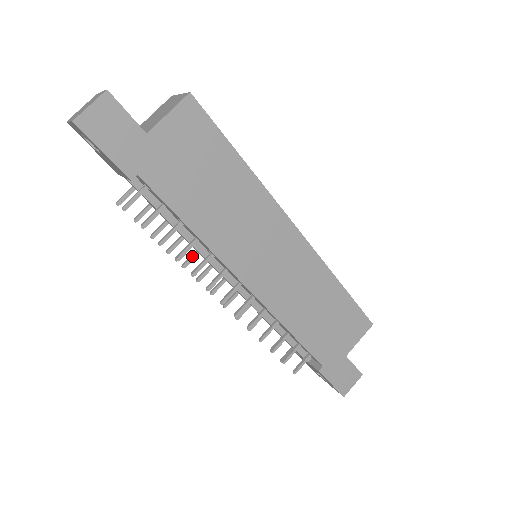
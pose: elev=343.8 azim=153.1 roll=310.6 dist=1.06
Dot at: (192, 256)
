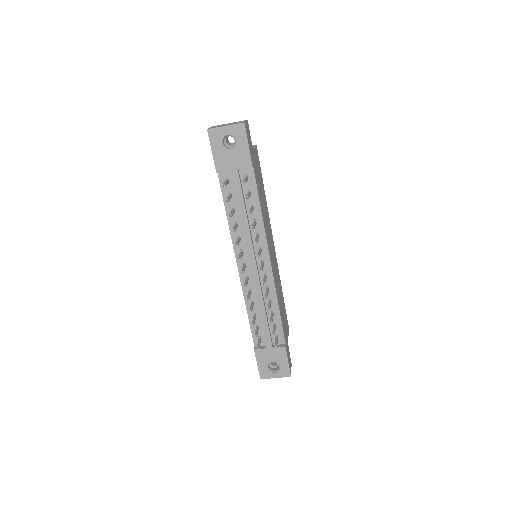
Dot at: (239, 240)
